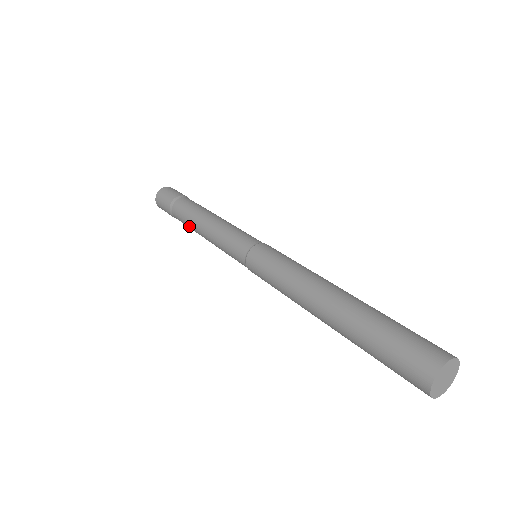
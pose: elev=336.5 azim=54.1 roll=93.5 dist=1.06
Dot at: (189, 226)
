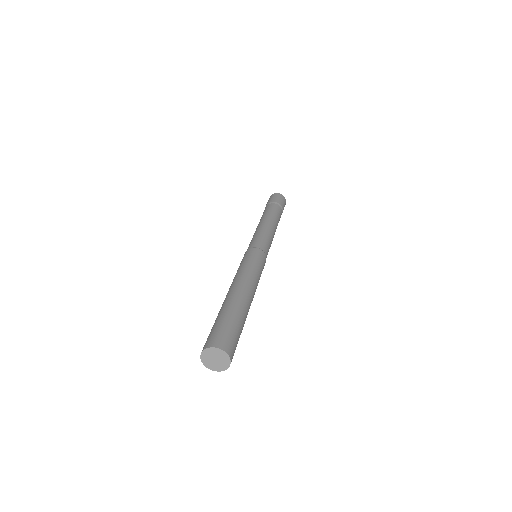
Dot at: occluded
